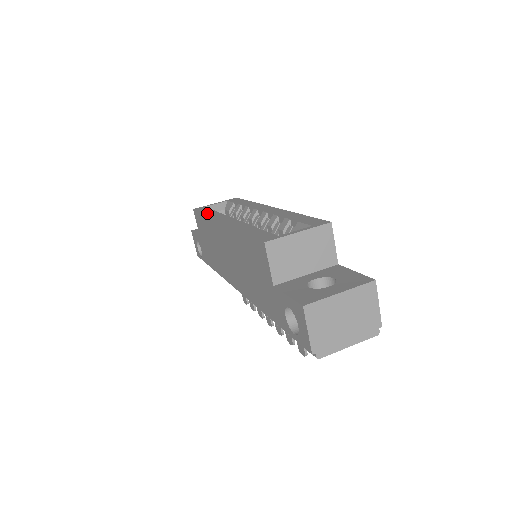
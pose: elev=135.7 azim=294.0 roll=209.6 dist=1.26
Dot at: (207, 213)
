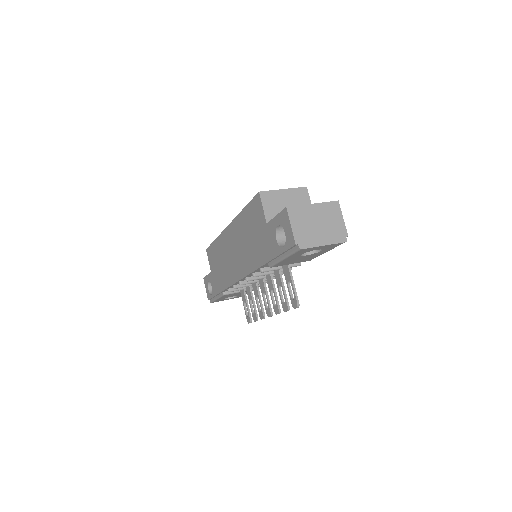
Dot at: occluded
